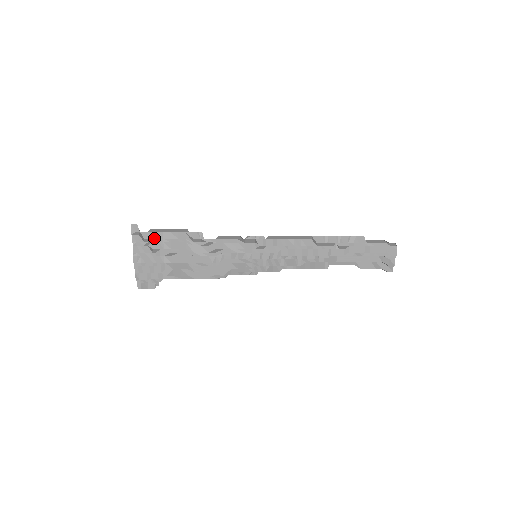
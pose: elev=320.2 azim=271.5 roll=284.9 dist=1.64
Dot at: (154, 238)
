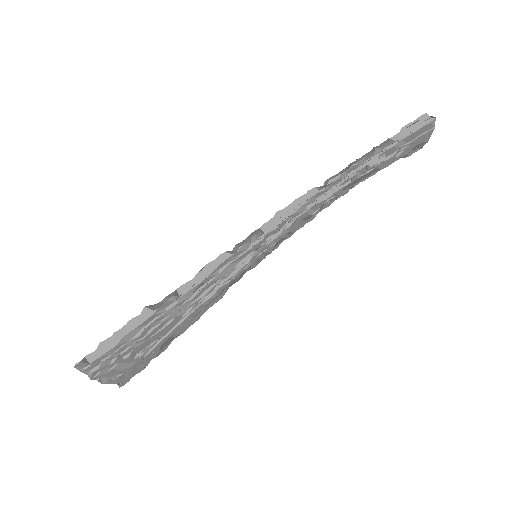
Dot at: occluded
